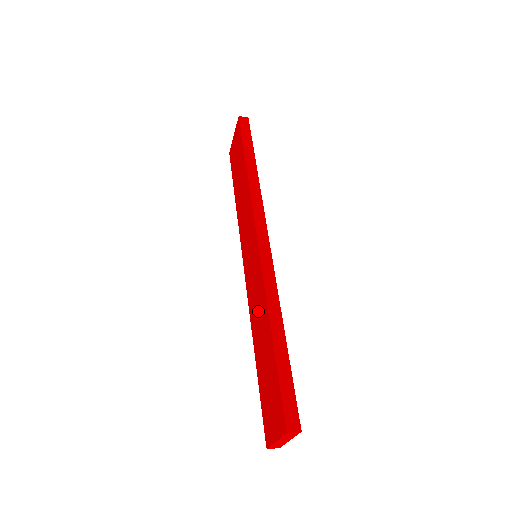
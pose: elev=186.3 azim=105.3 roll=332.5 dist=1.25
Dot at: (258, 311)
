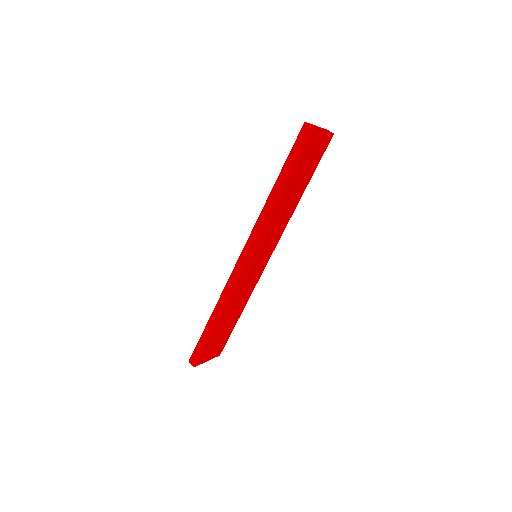
Dot at: occluded
